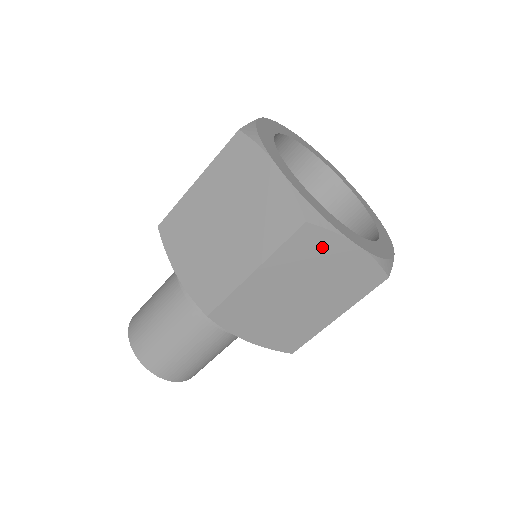
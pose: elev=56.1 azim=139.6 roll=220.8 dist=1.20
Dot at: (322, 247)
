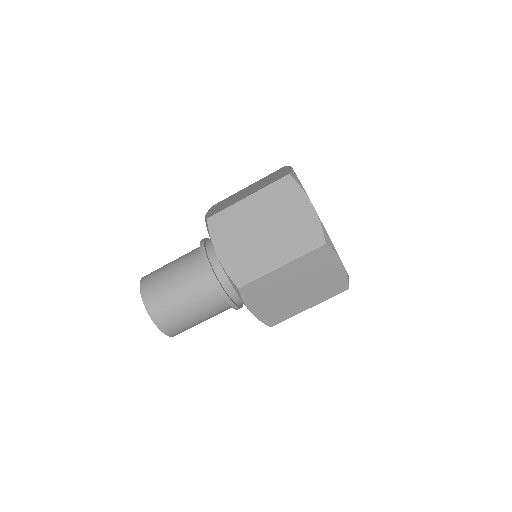
Dot at: (325, 261)
